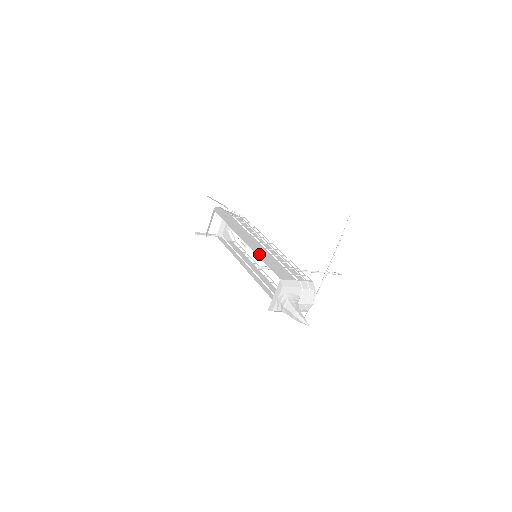
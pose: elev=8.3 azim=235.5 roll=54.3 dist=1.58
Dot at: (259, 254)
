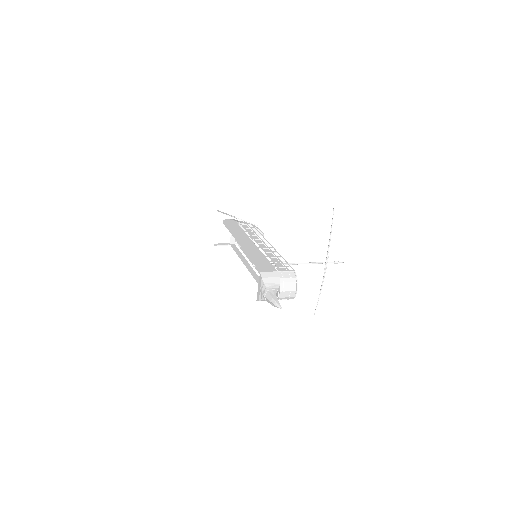
Dot at: (249, 253)
